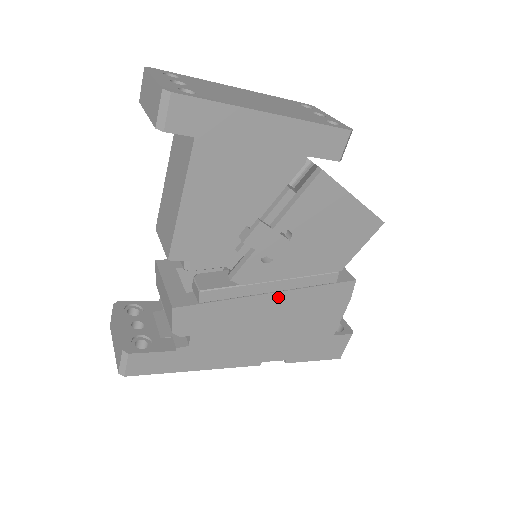
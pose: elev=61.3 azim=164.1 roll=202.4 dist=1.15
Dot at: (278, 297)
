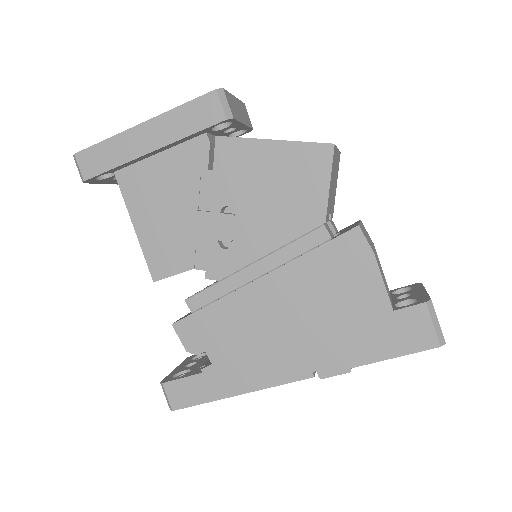
Dot at: (270, 281)
